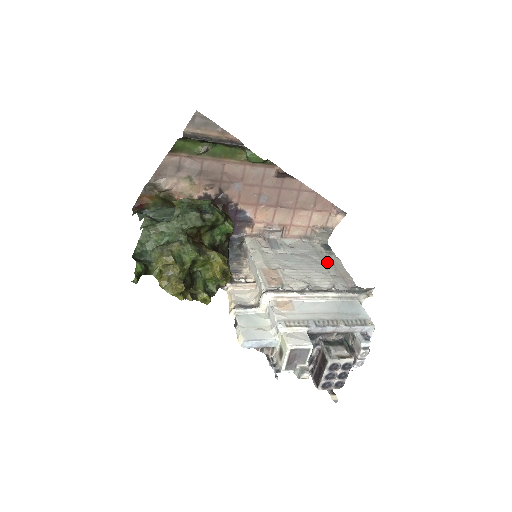
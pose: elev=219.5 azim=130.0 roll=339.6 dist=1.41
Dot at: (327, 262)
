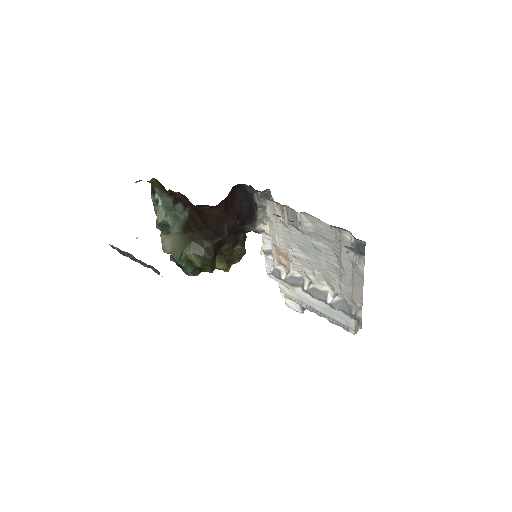
Dot at: (344, 270)
